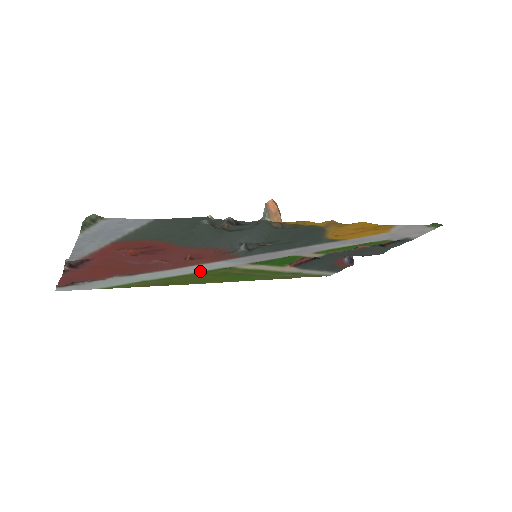
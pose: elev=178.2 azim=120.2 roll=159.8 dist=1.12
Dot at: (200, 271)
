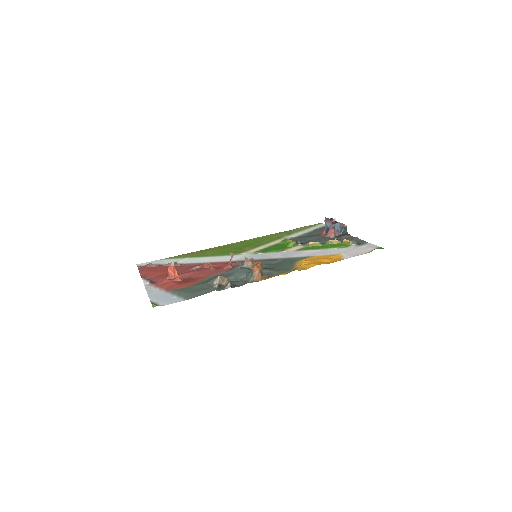
Dot at: (222, 256)
